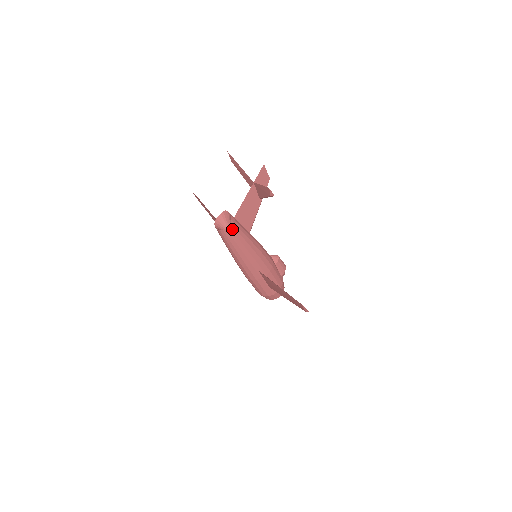
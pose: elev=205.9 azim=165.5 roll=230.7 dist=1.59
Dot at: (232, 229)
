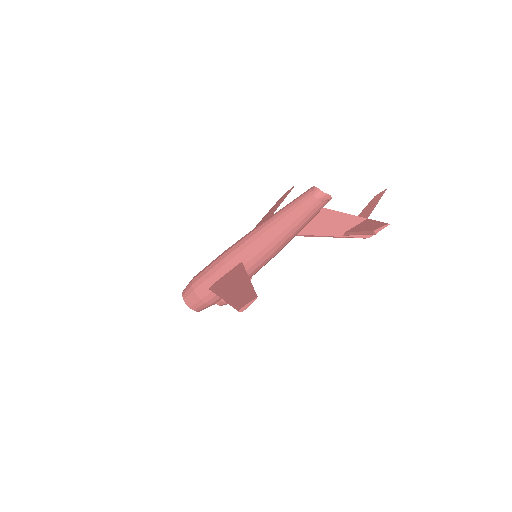
Dot at: (314, 205)
